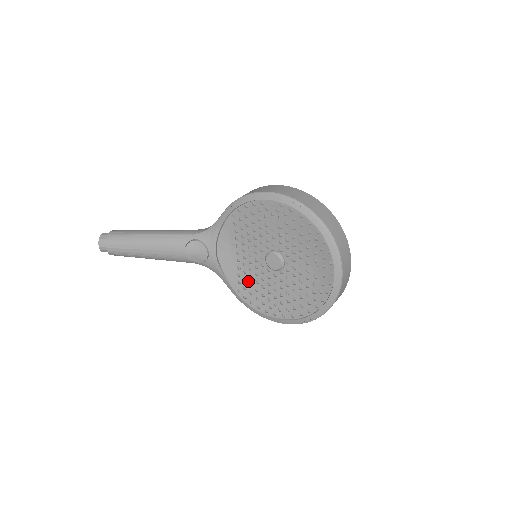
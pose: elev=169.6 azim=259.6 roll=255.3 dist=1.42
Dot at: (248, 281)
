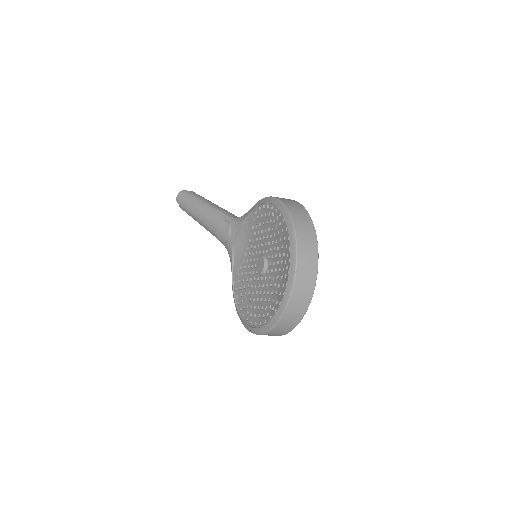
Dot at: (243, 276)
